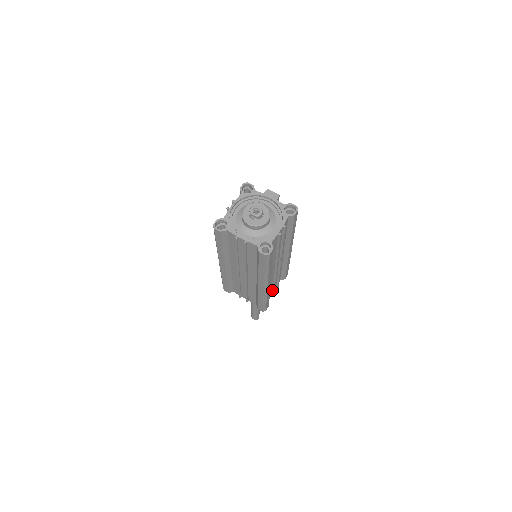
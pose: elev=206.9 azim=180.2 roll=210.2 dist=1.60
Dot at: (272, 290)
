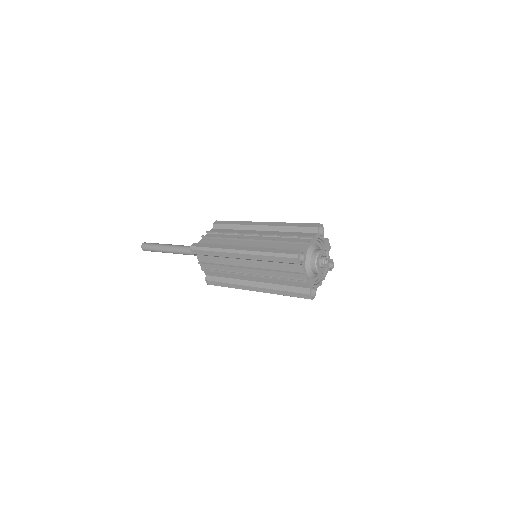
Dot at: occluded
